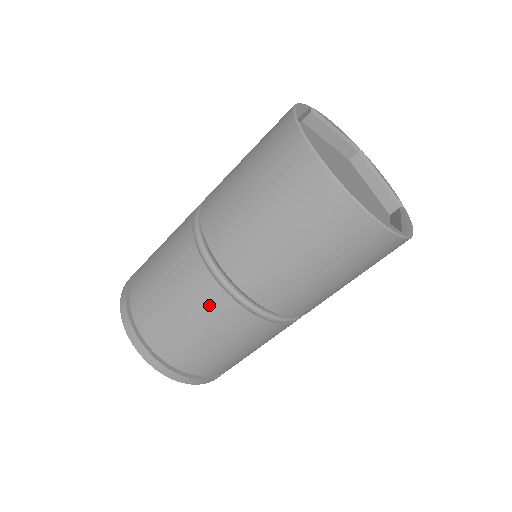
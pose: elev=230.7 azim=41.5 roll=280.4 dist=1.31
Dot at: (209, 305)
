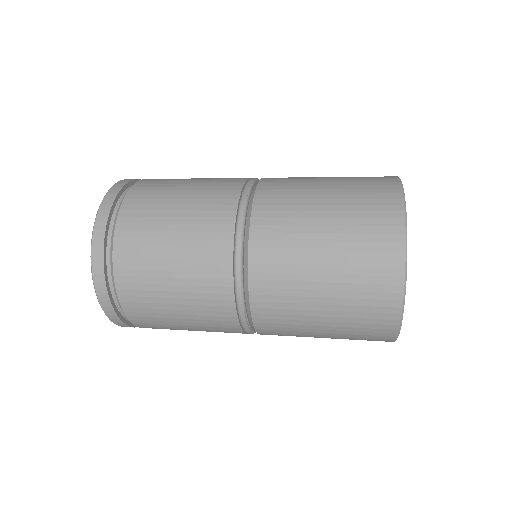
Dot at: (216, 324)
